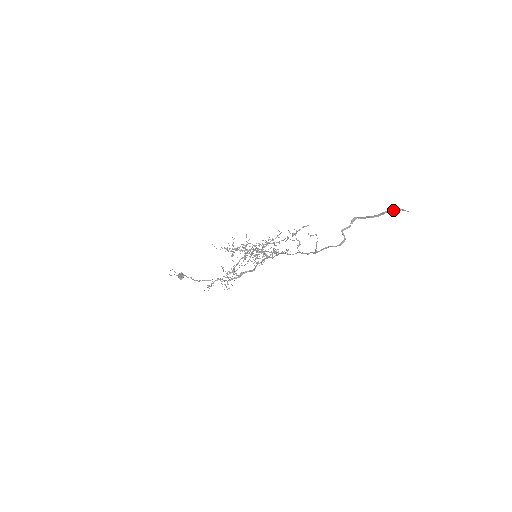
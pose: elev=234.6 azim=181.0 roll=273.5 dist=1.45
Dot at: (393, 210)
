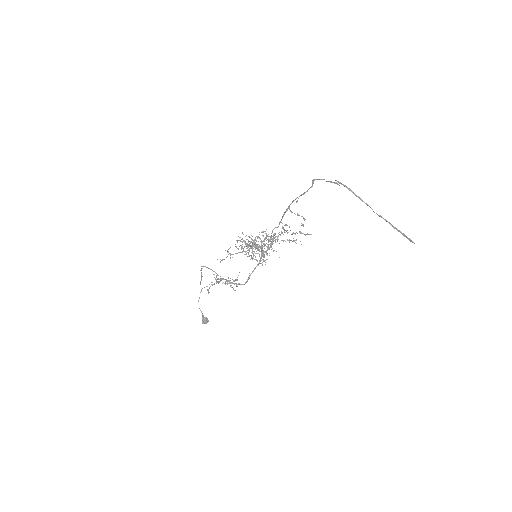
Dot at: (391, 225)
